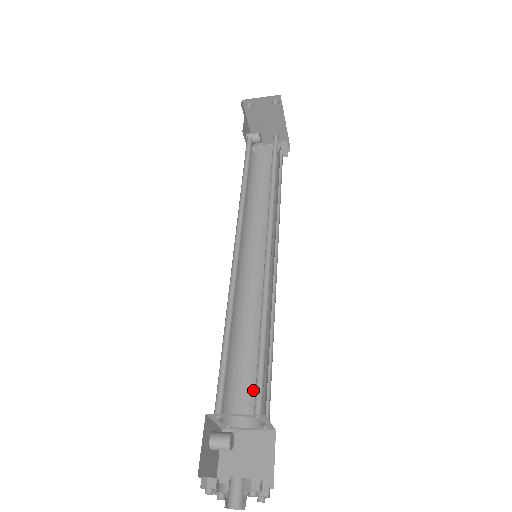
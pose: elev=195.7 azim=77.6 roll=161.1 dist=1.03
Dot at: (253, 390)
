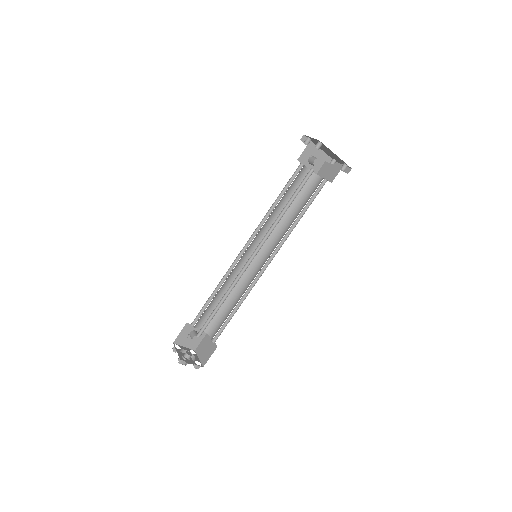
Dot at: (221, 324)
